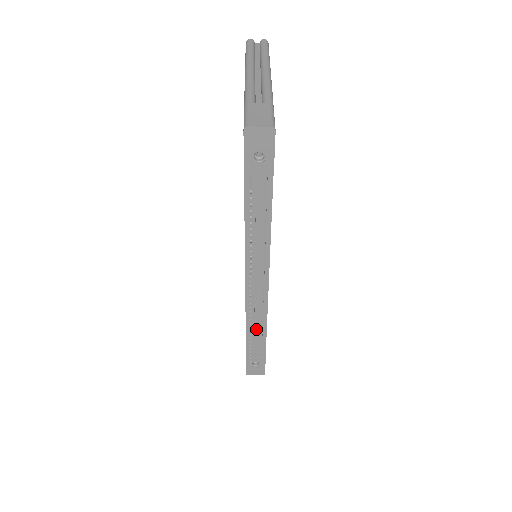
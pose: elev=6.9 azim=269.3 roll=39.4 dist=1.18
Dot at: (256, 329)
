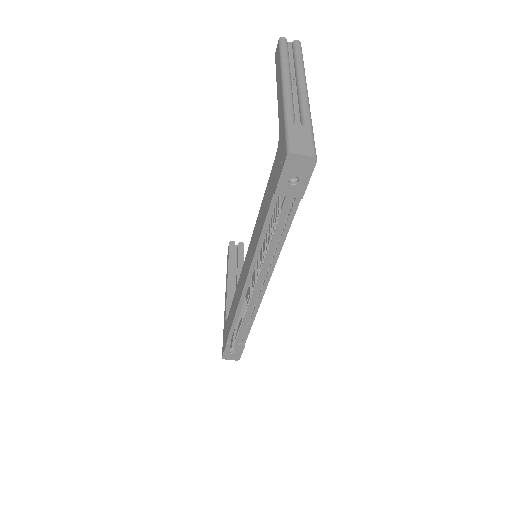
Dot at: (243, 323)
